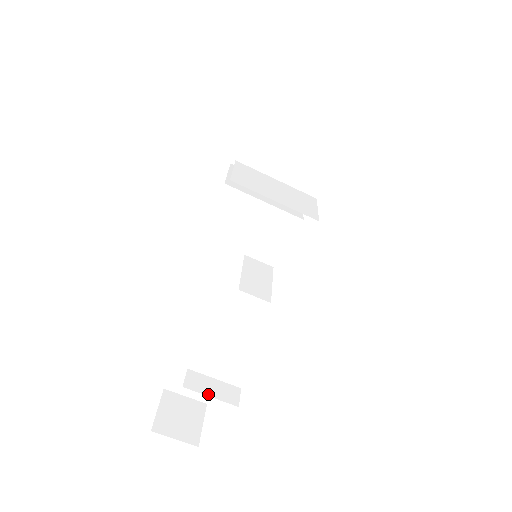
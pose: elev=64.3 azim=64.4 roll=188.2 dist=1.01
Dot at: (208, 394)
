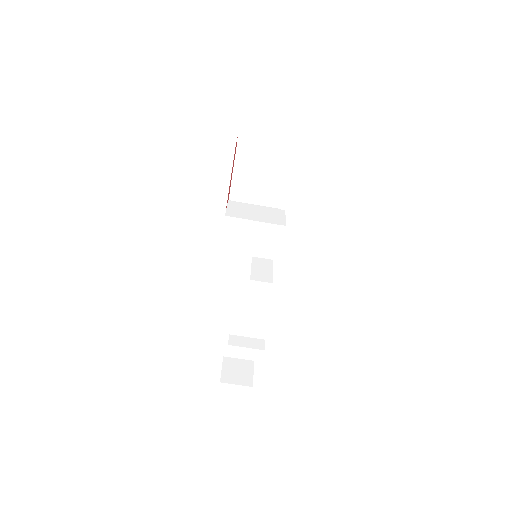
Dot at: (244, 346)
